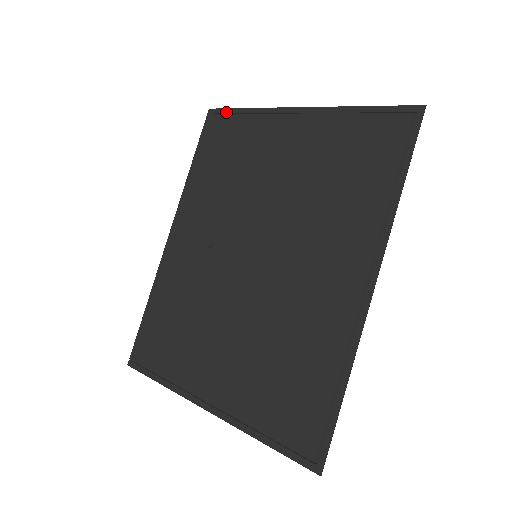
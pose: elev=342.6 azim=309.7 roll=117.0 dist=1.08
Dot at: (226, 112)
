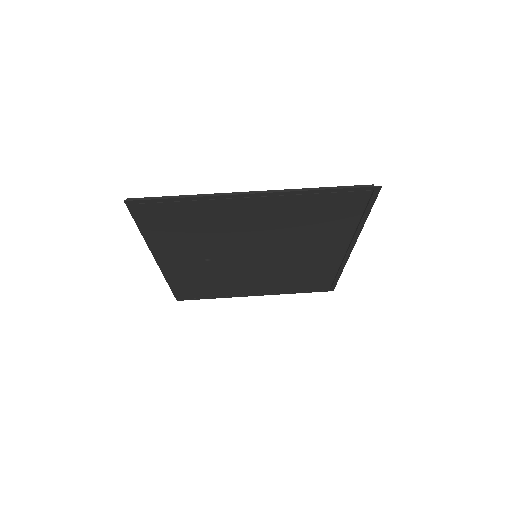
Dot at: (155, 202)
